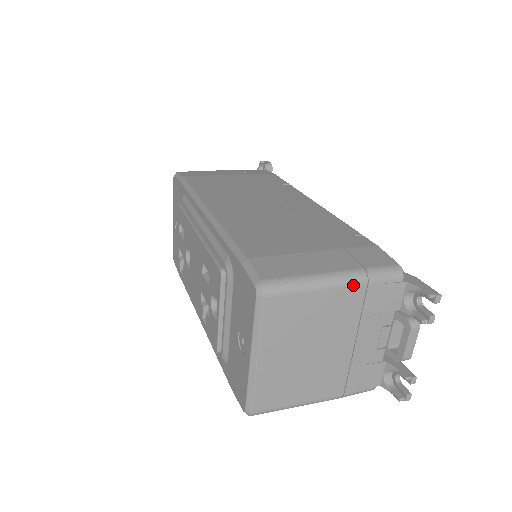
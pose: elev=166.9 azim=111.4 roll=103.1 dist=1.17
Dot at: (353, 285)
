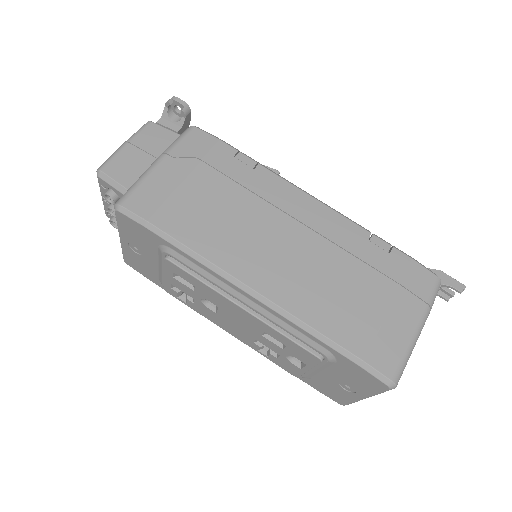
Dot at: occluded
